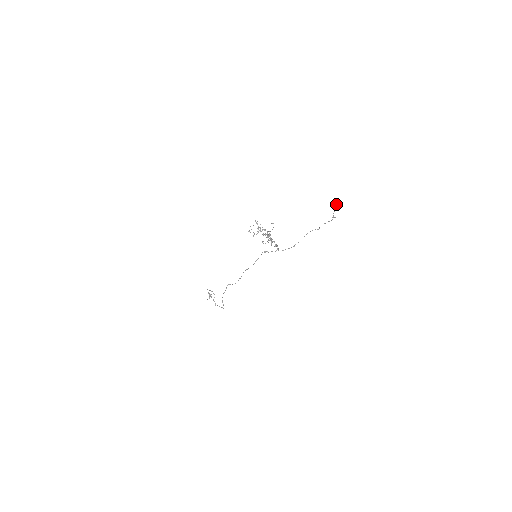
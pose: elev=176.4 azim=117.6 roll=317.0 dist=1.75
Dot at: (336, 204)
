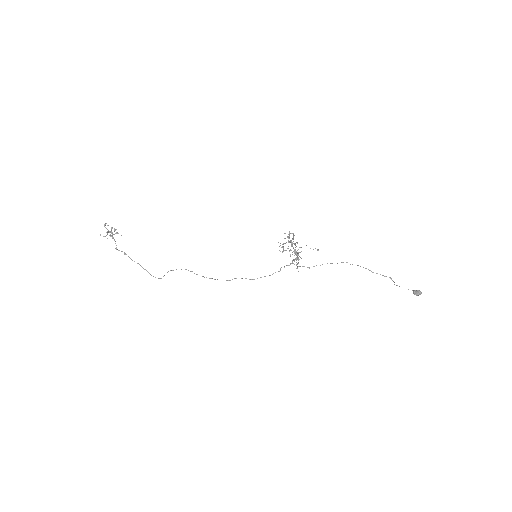
Dot at: (421, 293)
